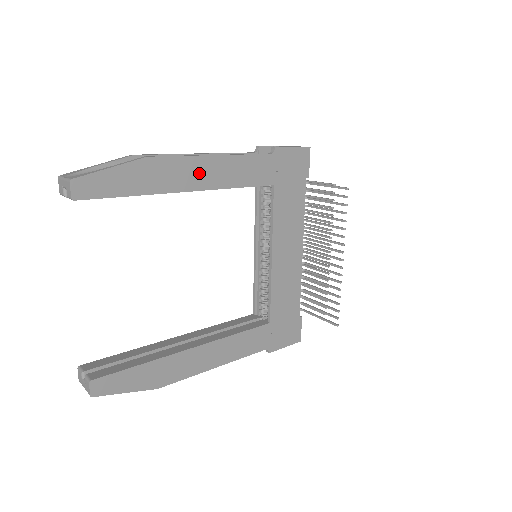
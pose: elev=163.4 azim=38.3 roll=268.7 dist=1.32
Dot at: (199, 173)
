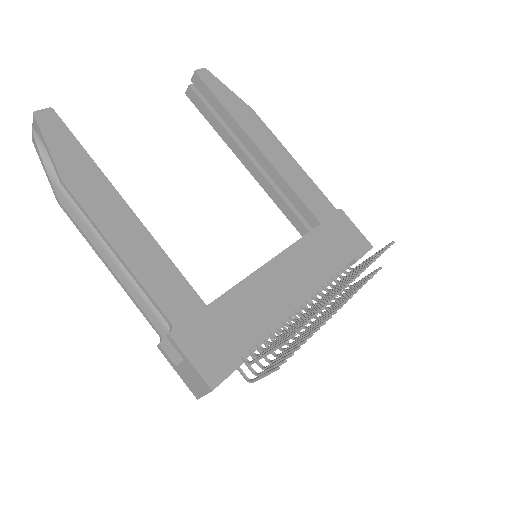
Dot at: (273, 150)
